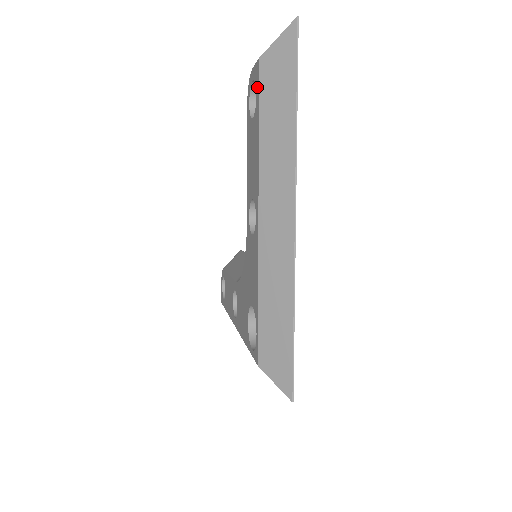
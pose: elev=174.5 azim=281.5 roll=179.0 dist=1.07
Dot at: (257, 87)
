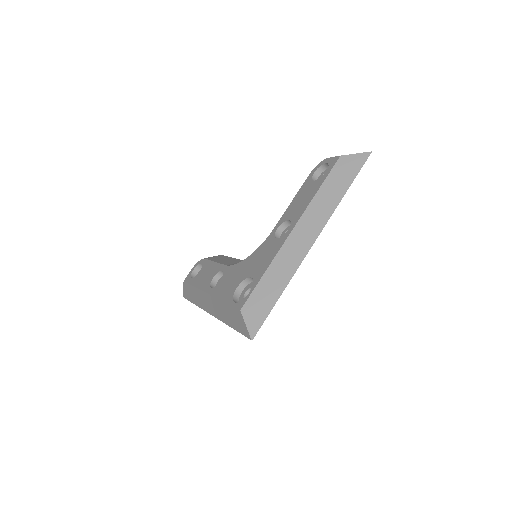
Dot at: (330, 168)
